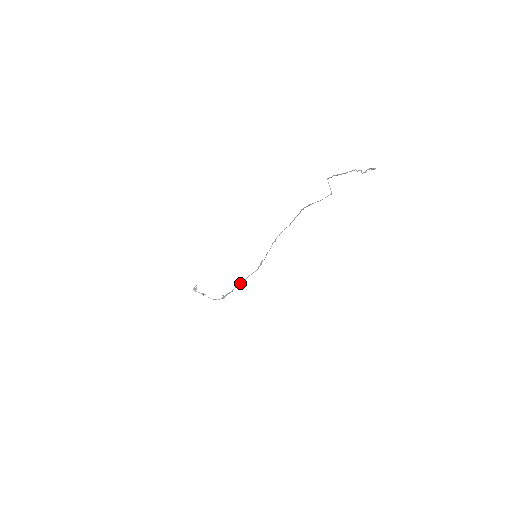
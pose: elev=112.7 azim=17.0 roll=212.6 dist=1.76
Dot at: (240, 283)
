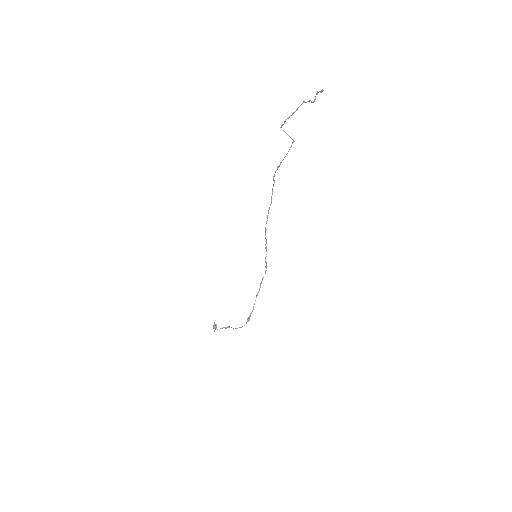
Dot at: (256, 295)
